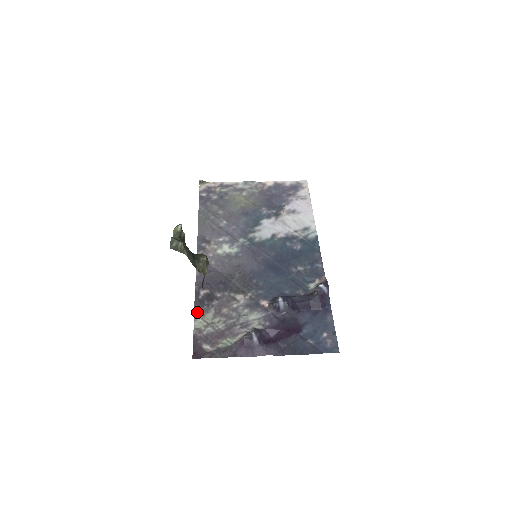
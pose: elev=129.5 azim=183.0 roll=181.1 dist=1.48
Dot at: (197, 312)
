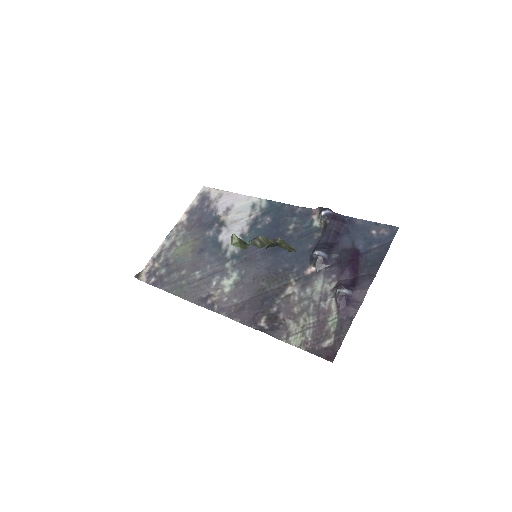
Dot at: (282, 337)
